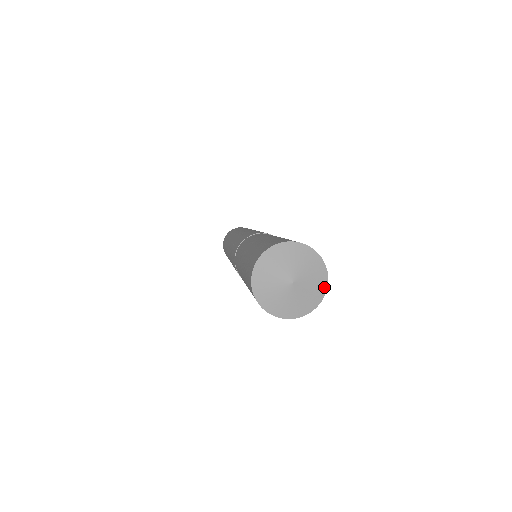
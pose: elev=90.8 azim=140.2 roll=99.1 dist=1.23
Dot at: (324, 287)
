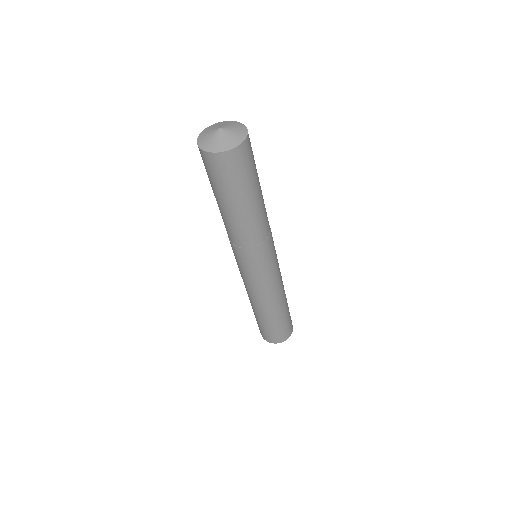
Dot at: (243, 138)
